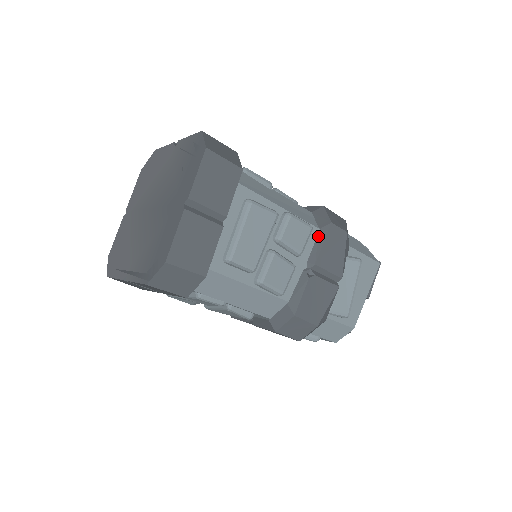
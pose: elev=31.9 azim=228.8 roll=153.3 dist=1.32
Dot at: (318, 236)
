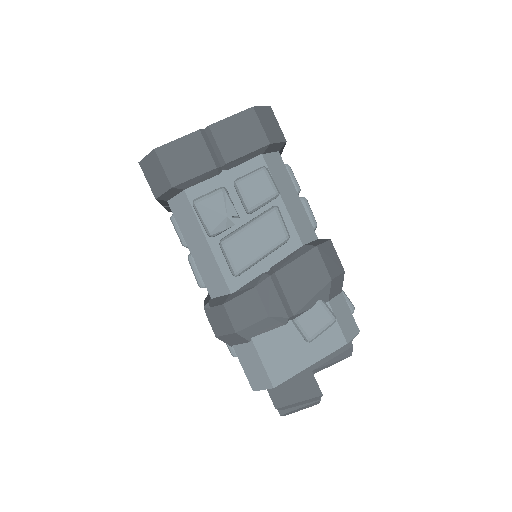
Dot at: occluded
